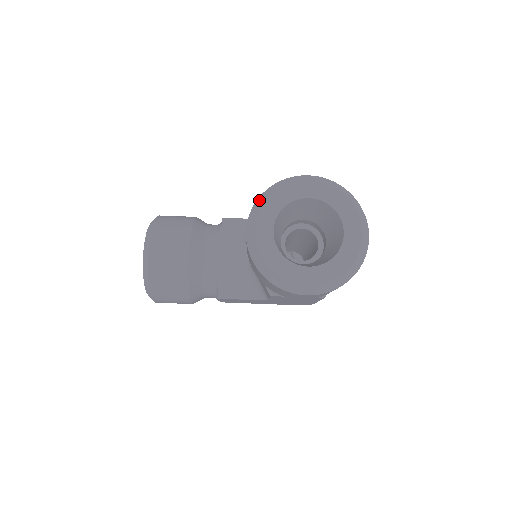
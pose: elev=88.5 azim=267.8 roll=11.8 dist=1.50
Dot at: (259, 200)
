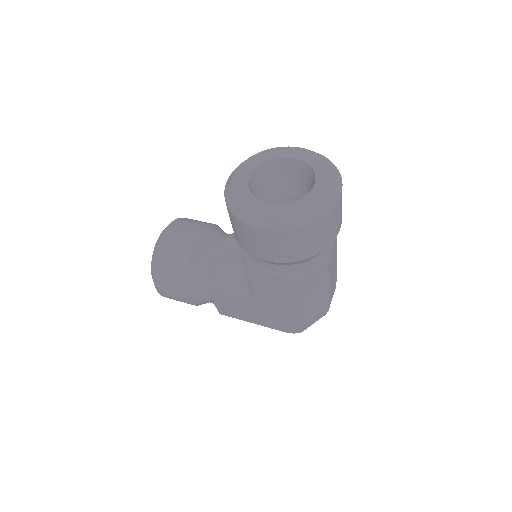
Dot at: occluded
